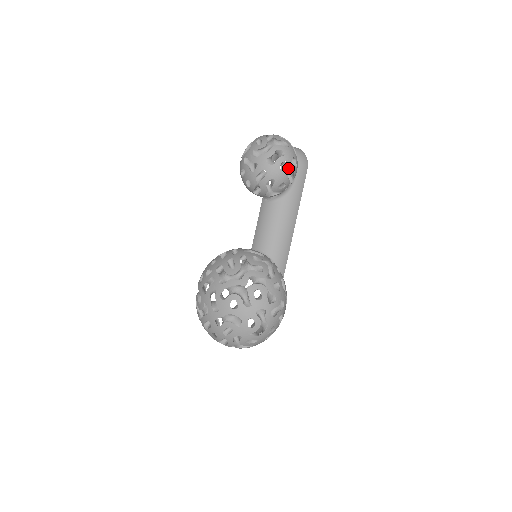
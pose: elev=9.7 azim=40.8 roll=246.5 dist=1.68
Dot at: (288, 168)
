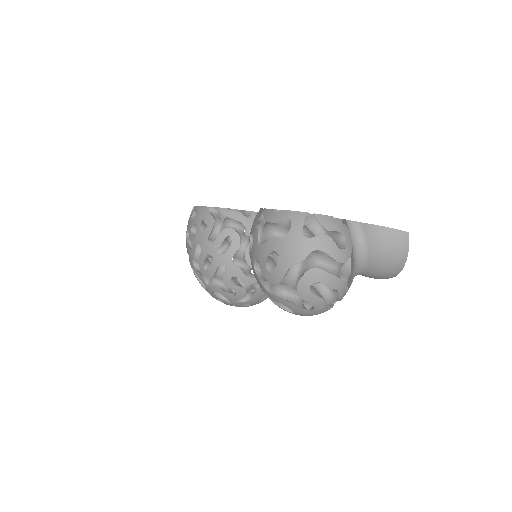
Dot at: occluded
